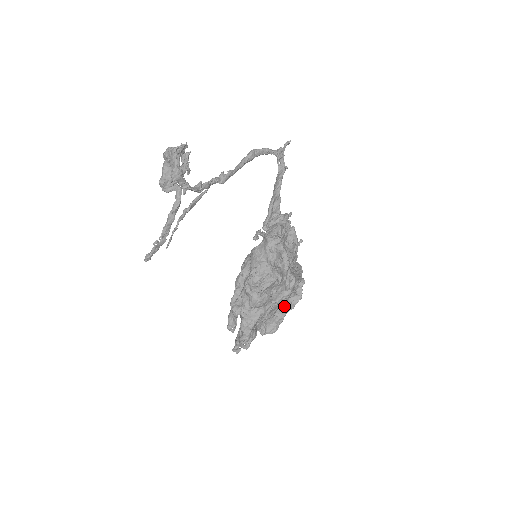
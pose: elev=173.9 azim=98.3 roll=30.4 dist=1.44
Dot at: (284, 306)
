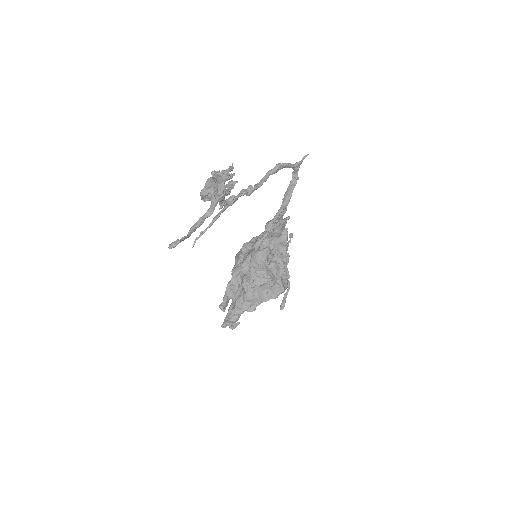
Dot at: occluded
